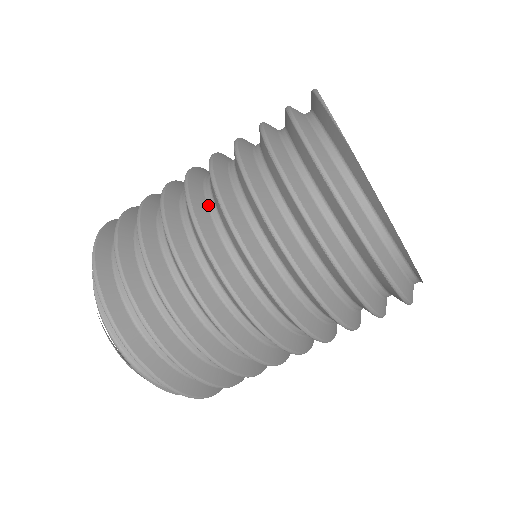
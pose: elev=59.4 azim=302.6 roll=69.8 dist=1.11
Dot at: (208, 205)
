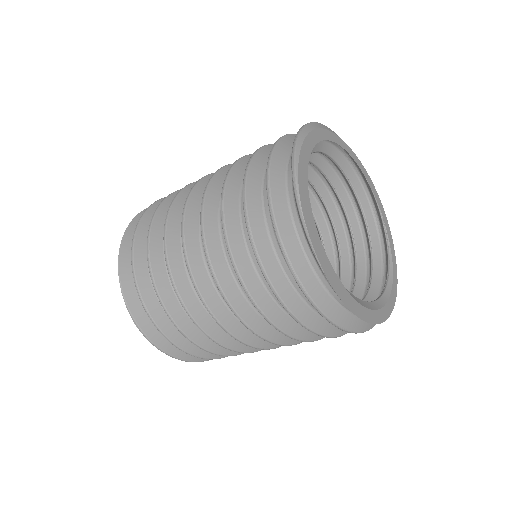
Dot at: (219, 295)
